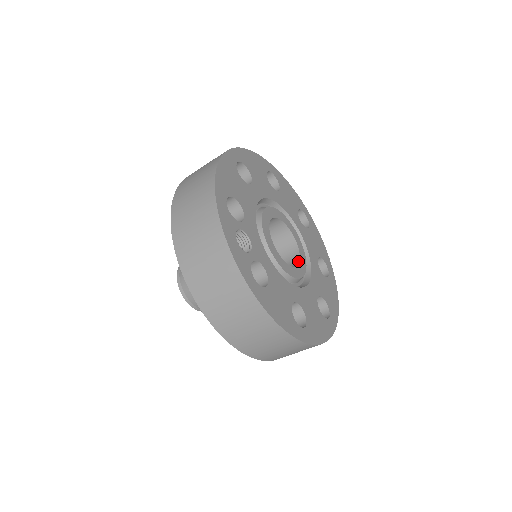
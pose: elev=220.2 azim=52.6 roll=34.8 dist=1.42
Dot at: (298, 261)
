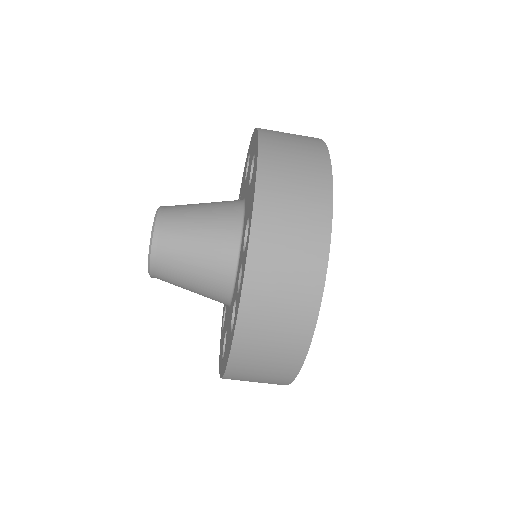
Dot at: occluded
